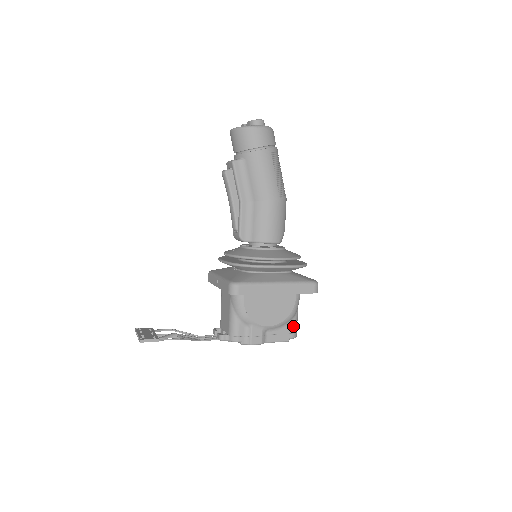
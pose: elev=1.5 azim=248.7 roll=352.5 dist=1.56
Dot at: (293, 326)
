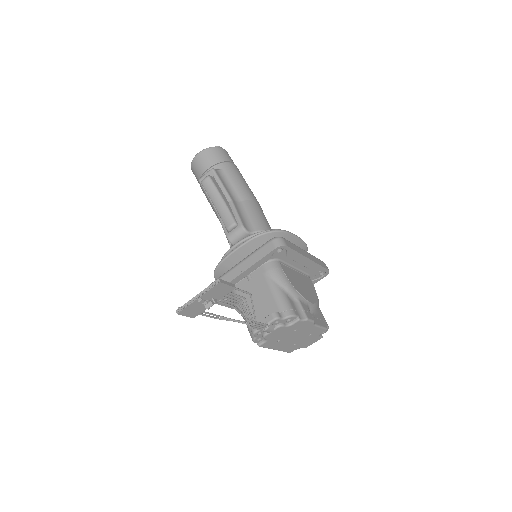
Dot at: (322, 314)
